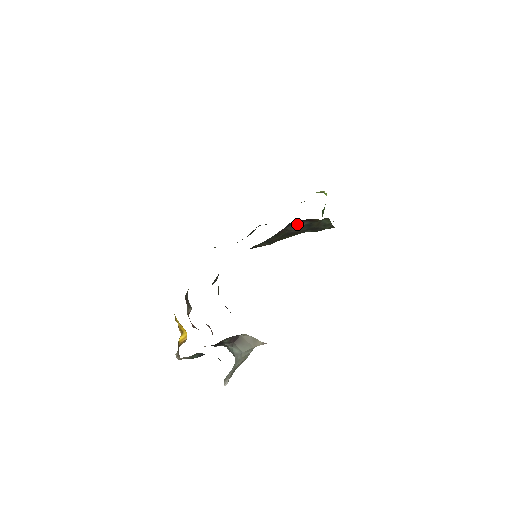
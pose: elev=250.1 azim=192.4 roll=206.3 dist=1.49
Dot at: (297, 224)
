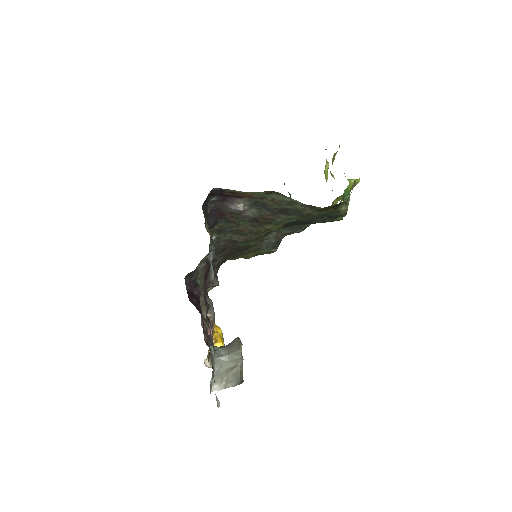
Dot at: (232, 203)
